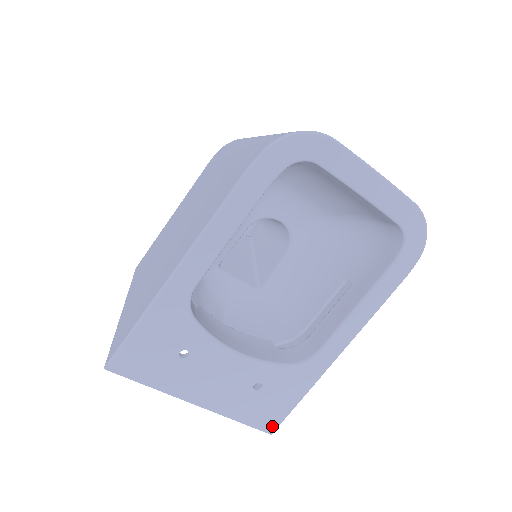
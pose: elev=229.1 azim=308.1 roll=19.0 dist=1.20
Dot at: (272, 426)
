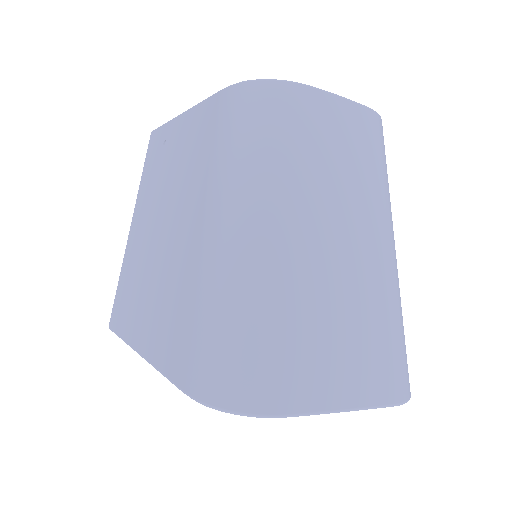
Dot at: occluded
